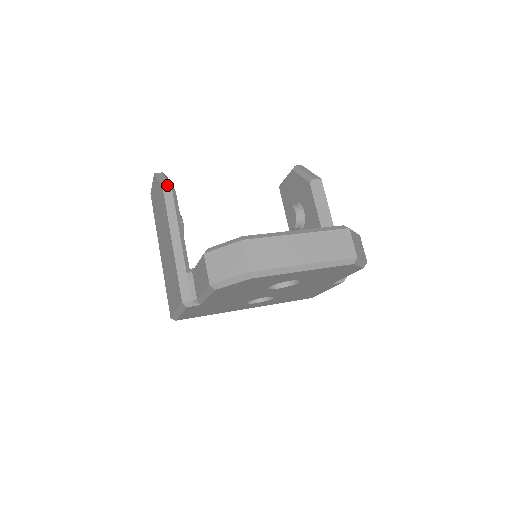
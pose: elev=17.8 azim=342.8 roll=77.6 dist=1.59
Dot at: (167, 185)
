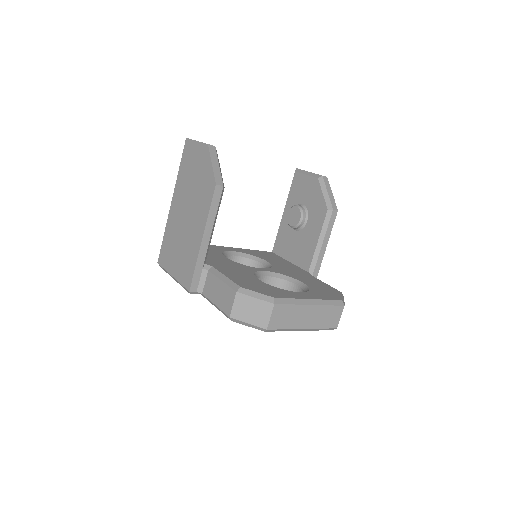
Dot at: (220, 178)
